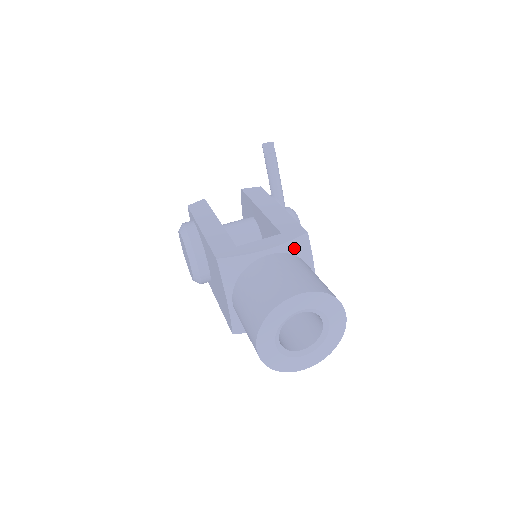
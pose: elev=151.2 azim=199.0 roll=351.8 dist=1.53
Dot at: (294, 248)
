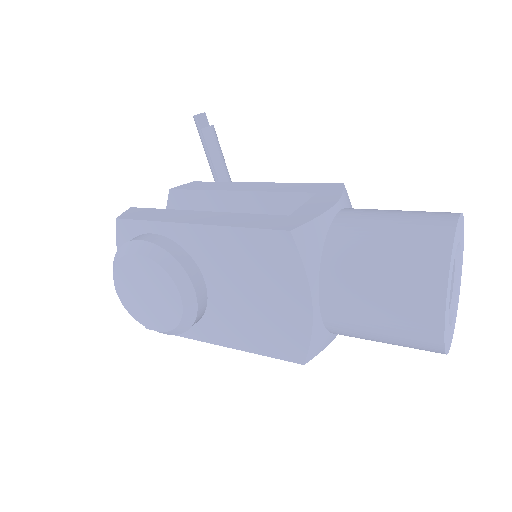
Dot at: (348, 202)
